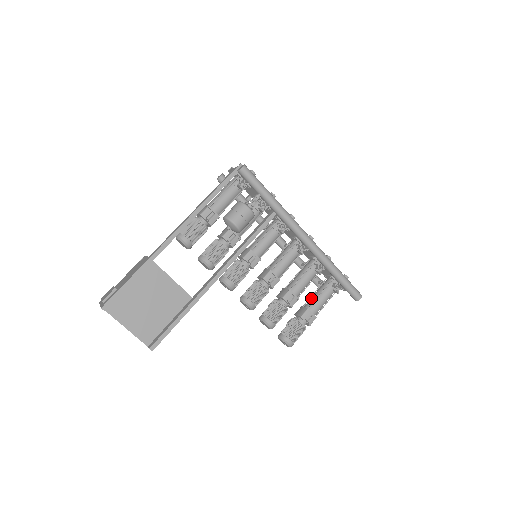
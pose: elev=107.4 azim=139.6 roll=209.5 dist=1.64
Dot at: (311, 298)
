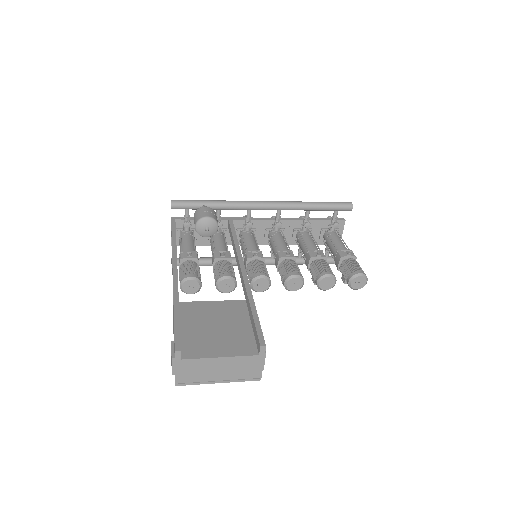
Dot at: (331, 251)
